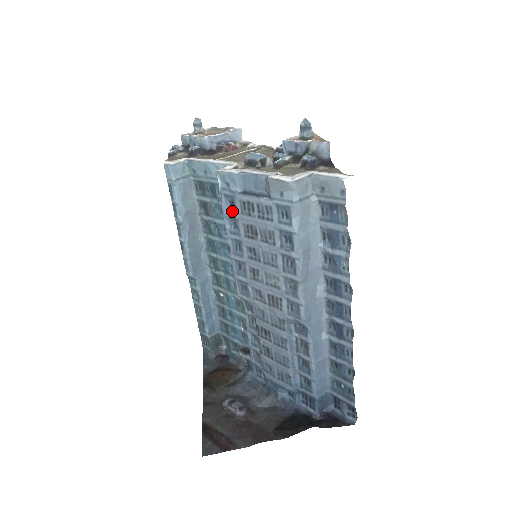
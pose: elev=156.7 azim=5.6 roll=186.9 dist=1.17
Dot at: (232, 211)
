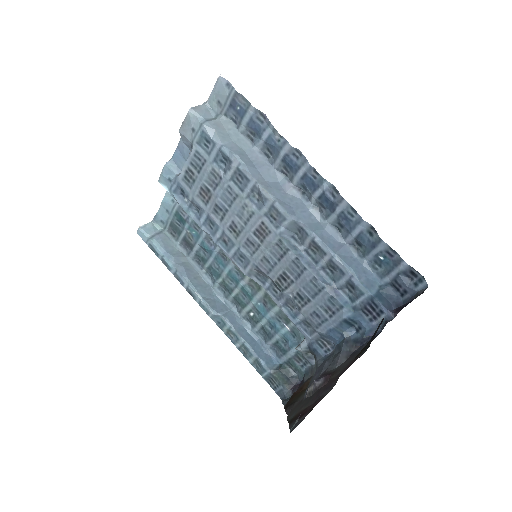
Dot at: (186, 198)
